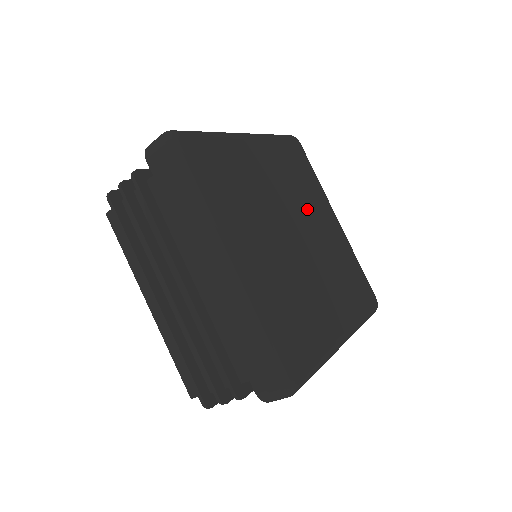
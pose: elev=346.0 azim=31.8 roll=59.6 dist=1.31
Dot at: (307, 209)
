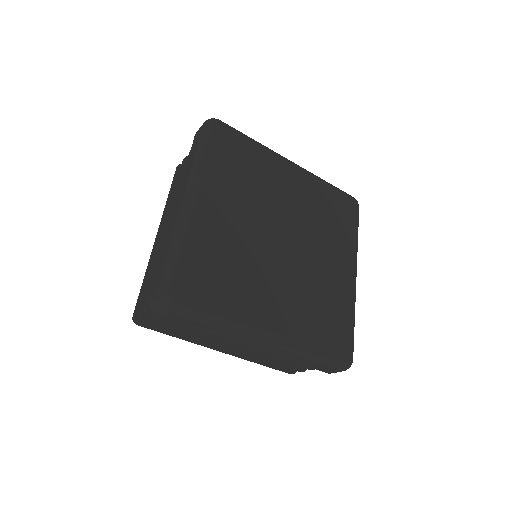
Dot at: (317, 239)
